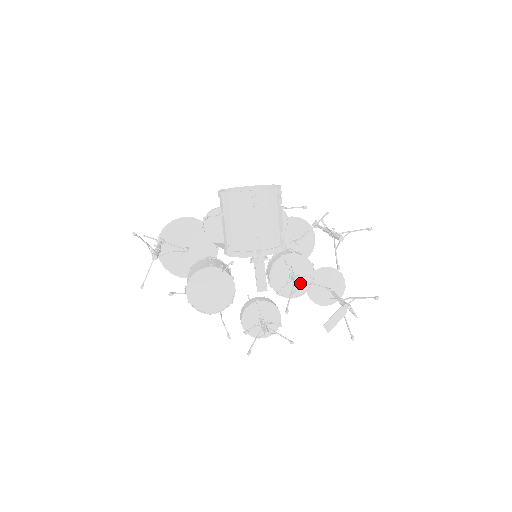
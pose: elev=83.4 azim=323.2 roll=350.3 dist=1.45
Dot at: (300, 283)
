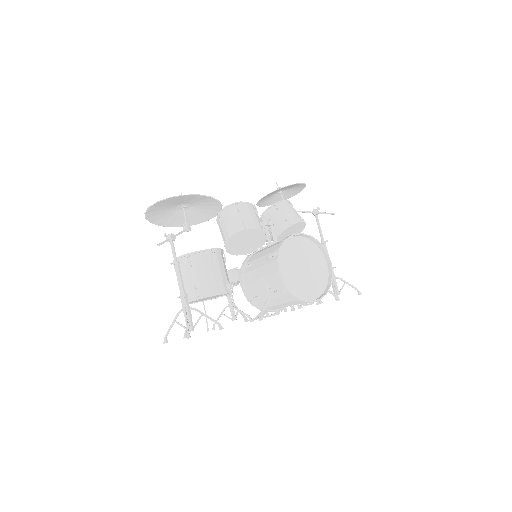
Dot at: occluded
